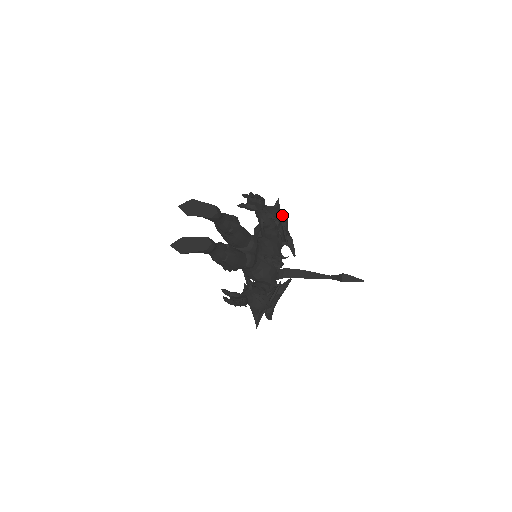
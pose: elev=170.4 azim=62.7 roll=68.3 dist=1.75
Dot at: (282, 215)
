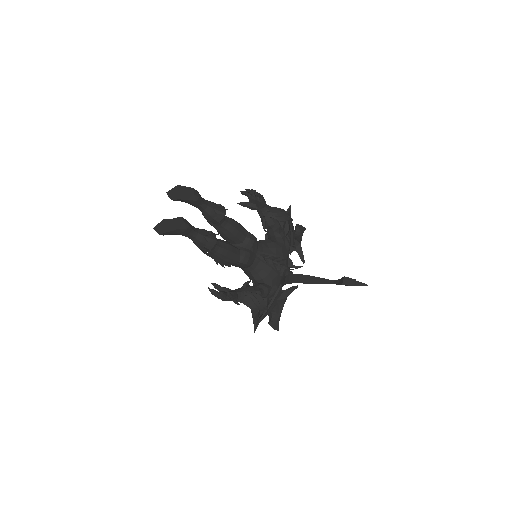
Dot at: (287, 217)
